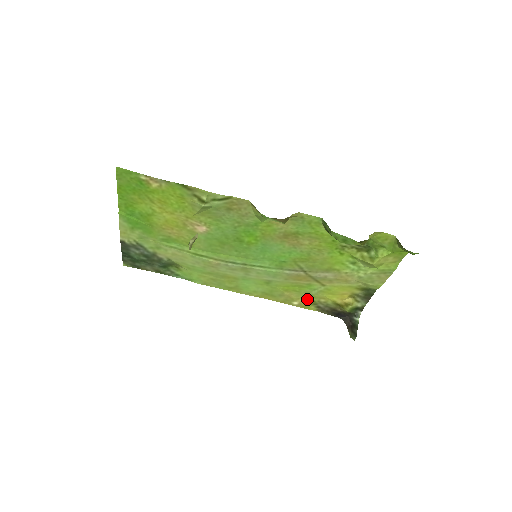
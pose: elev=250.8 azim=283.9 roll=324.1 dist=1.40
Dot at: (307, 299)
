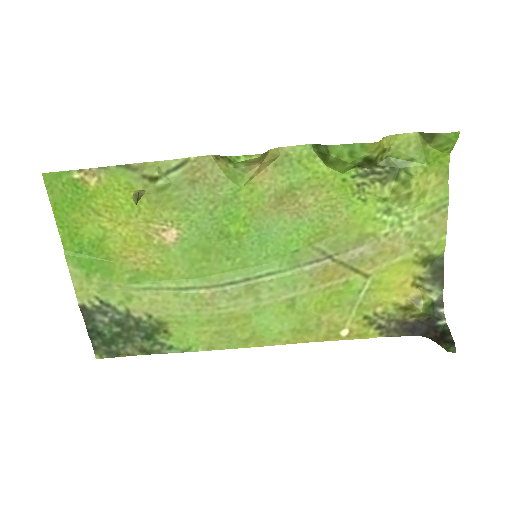
Dot at: (357, 317)
